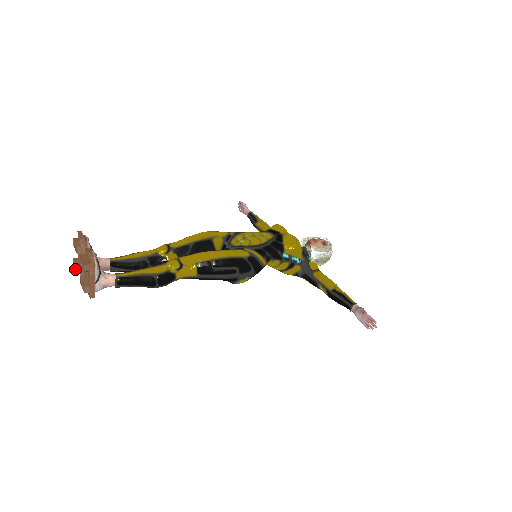
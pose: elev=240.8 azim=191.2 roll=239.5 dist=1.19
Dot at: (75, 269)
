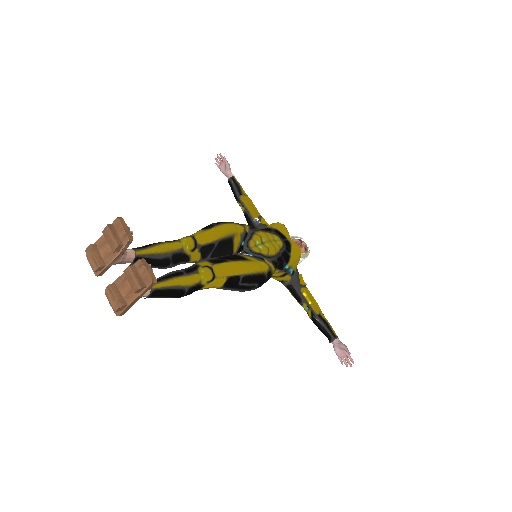
Dot at: (93, 262)
